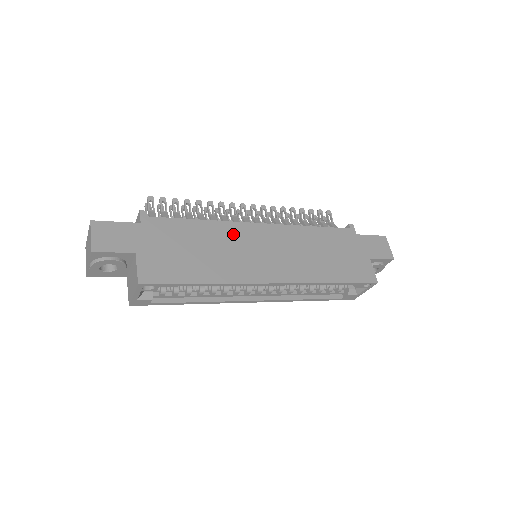
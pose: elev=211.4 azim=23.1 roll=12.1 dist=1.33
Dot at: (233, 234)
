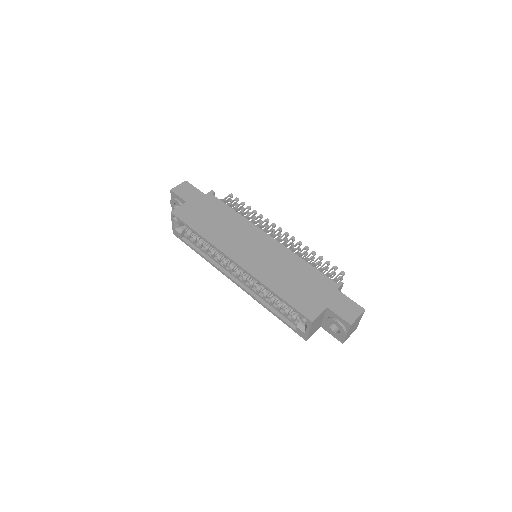
Dot at: (245, 228)
